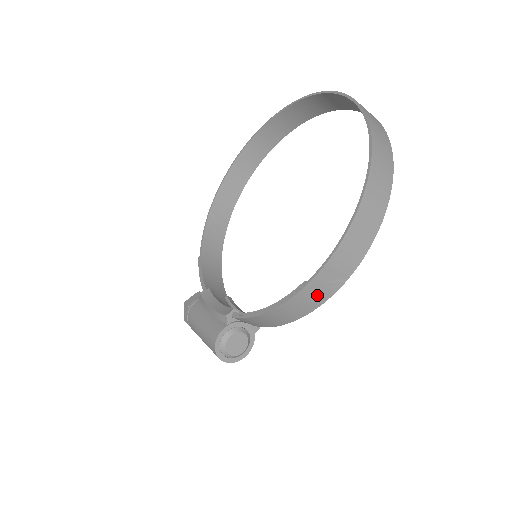
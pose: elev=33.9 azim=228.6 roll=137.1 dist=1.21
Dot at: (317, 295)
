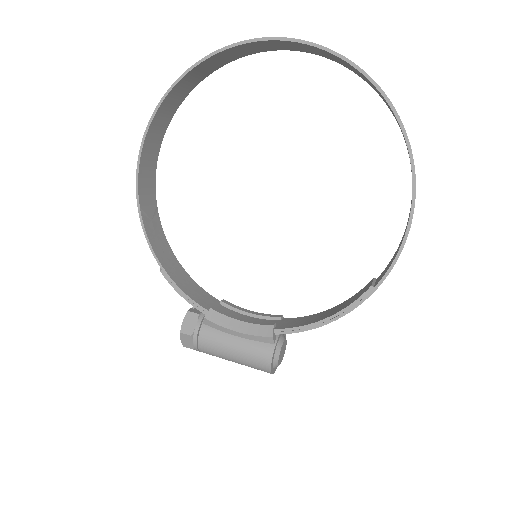
Dot at: occluded
